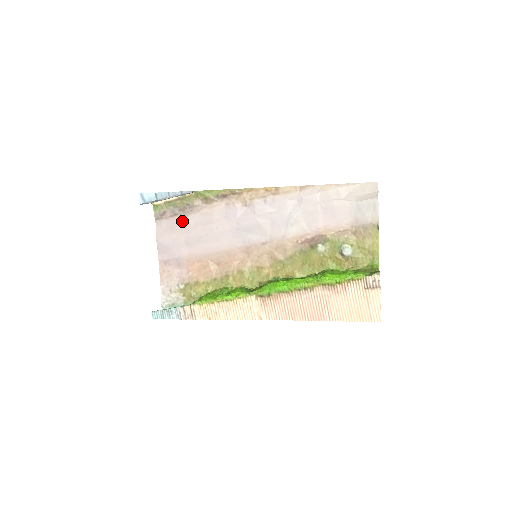
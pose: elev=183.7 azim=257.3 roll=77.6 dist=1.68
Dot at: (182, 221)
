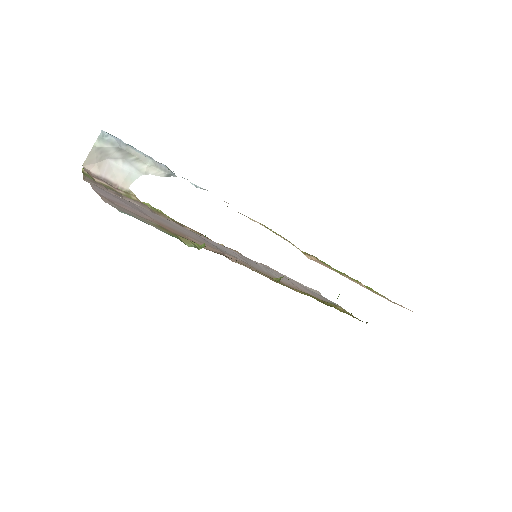
Dot at: occluded
